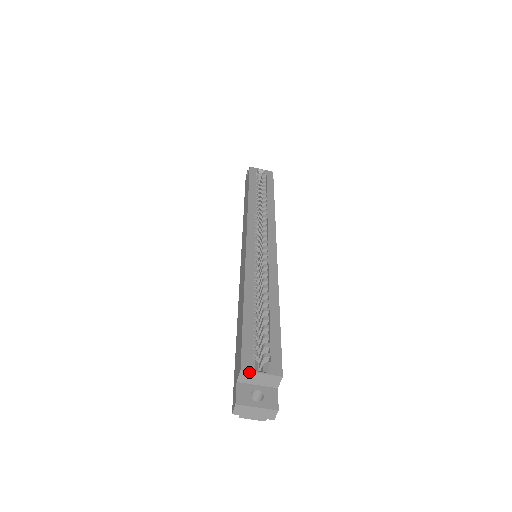
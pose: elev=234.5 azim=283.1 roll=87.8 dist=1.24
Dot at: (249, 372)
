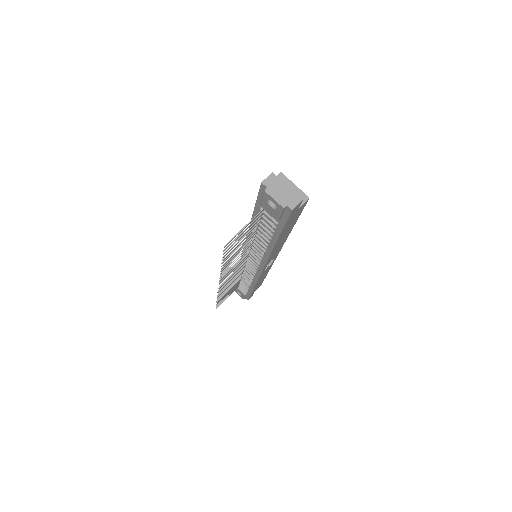
Dot at: (286, 178)
